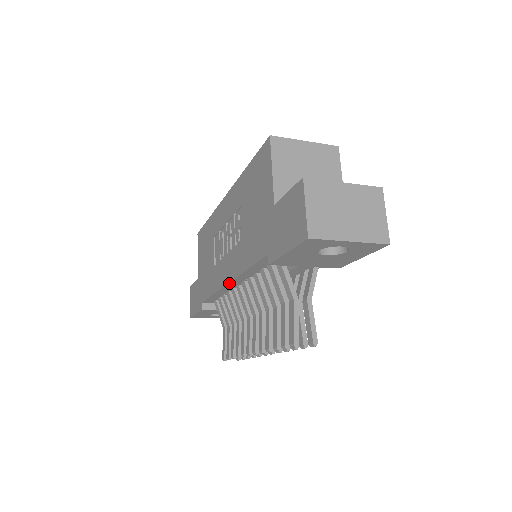
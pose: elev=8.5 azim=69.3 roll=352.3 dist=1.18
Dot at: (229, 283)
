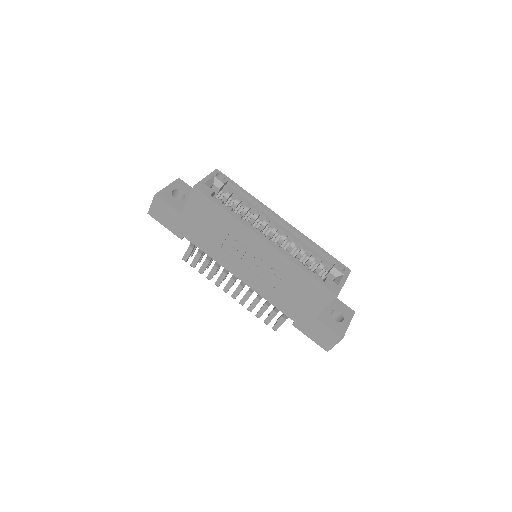
Dot at: (239, 279)
